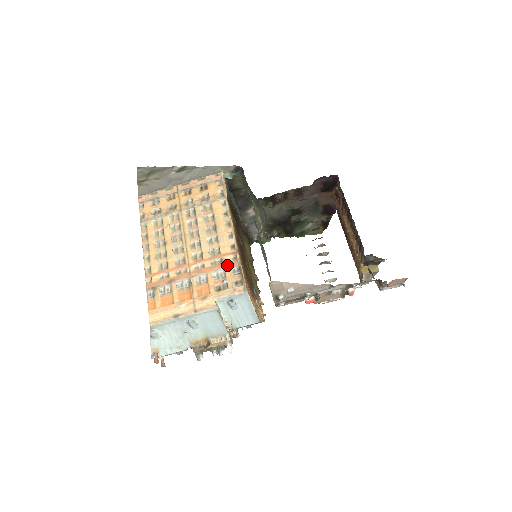
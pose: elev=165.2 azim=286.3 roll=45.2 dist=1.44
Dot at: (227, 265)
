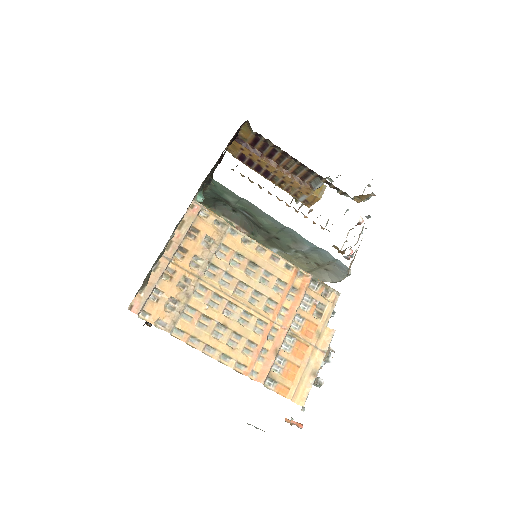
Dot at: (305, 288)
